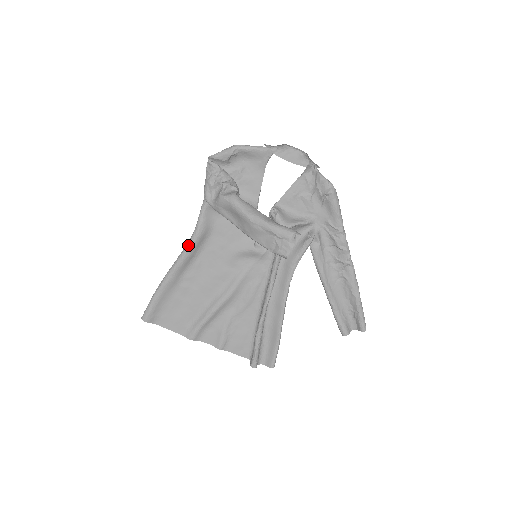
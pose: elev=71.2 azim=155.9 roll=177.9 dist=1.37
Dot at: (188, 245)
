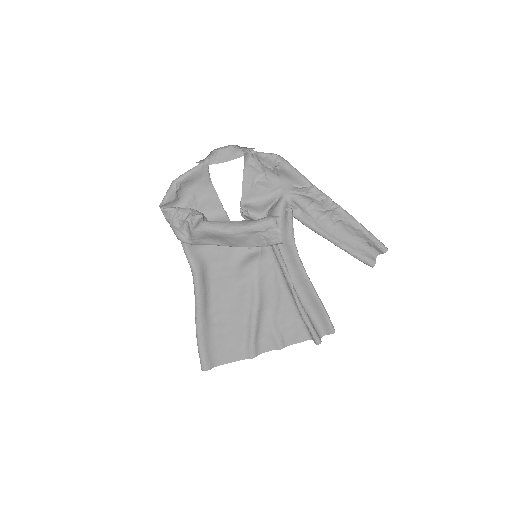
Dot at: (195, 287)
